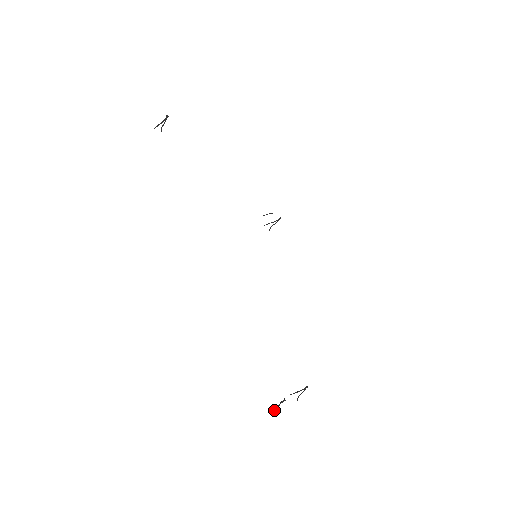
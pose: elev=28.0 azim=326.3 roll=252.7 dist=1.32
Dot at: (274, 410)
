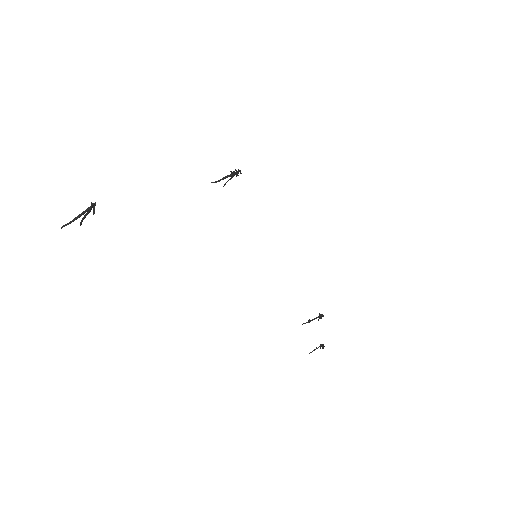
Dot at: occluded
